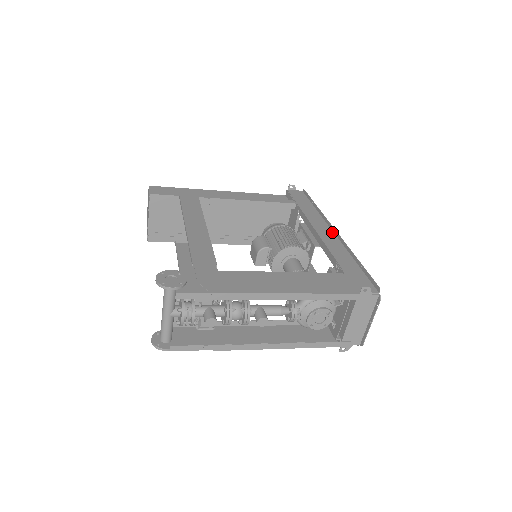
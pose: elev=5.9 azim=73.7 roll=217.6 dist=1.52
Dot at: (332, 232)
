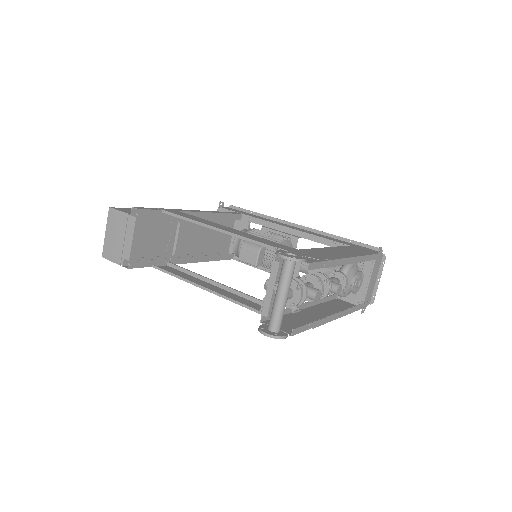
Dot at: (297, 227)
